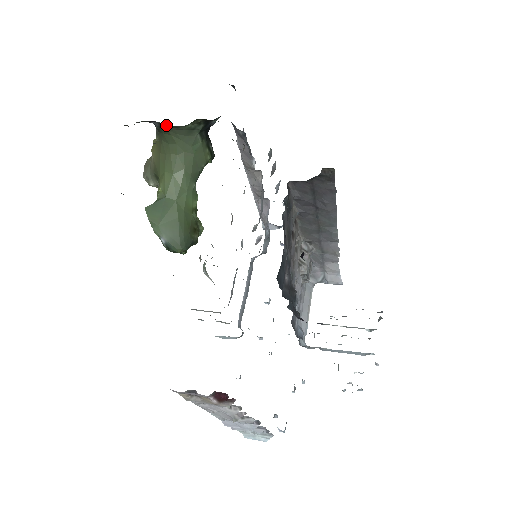
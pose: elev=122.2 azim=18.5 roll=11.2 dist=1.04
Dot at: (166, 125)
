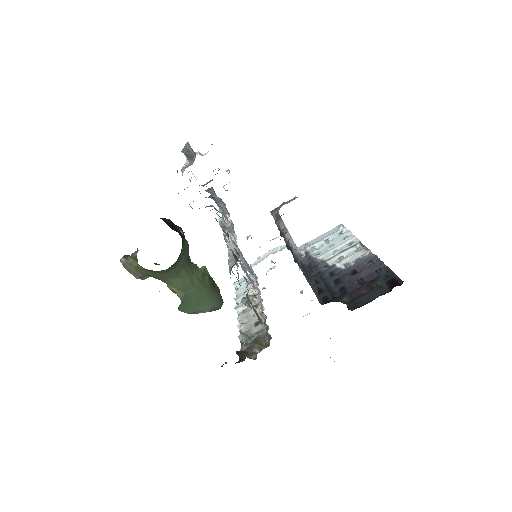
Dot at: occluded
